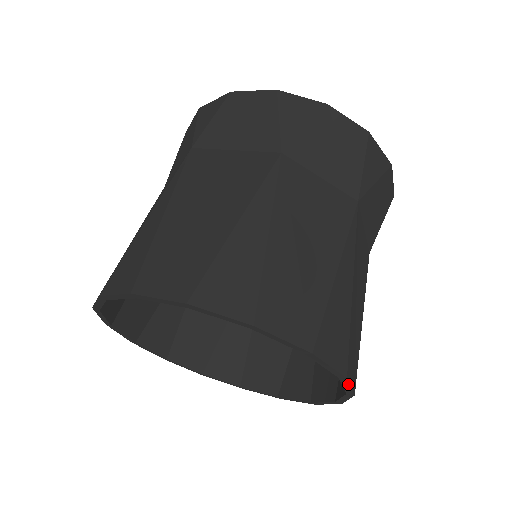
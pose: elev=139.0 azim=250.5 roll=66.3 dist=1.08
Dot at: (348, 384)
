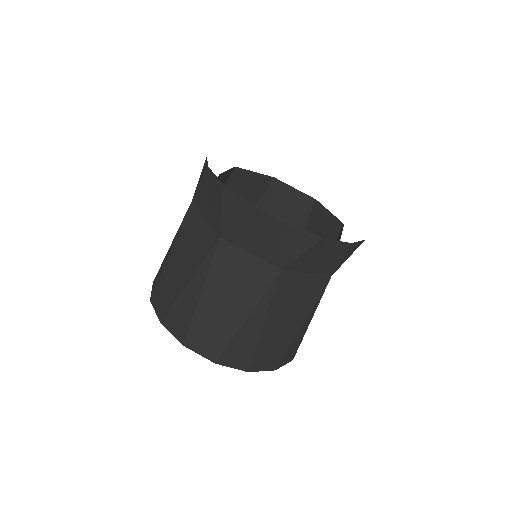
Dot at: (257, 371)
